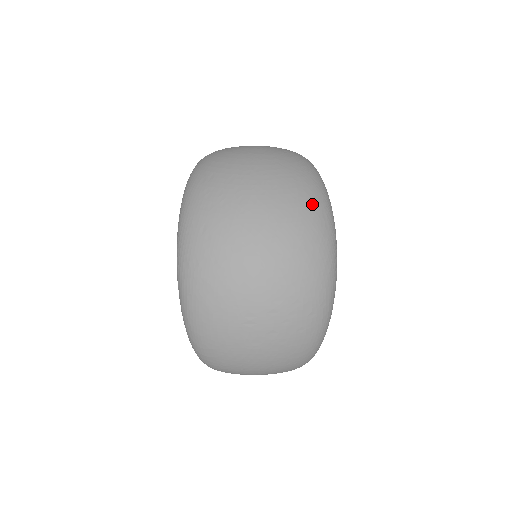
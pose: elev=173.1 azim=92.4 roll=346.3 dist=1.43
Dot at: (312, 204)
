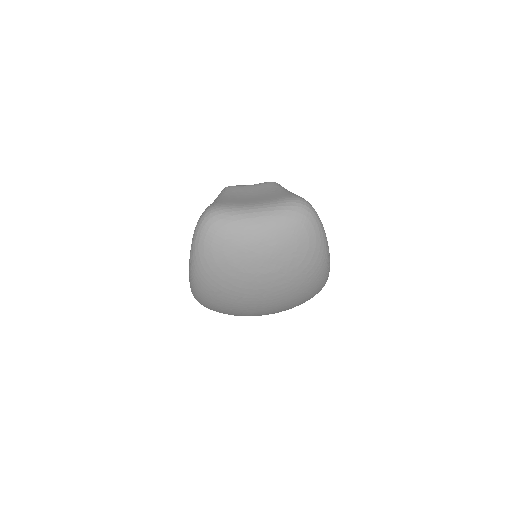
Dot at: (311, 295)
